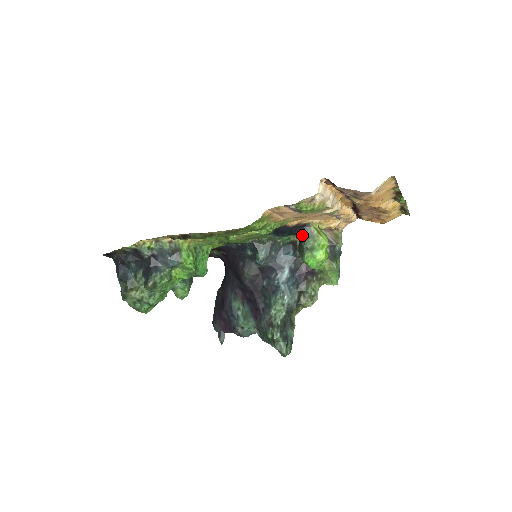
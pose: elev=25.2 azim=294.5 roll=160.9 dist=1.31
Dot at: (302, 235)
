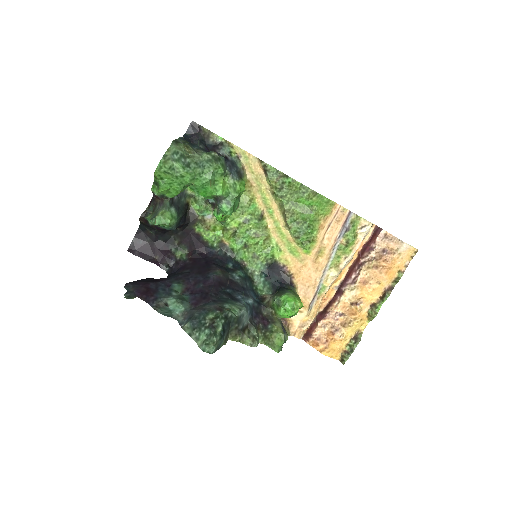
Dot at: (285, 287)
